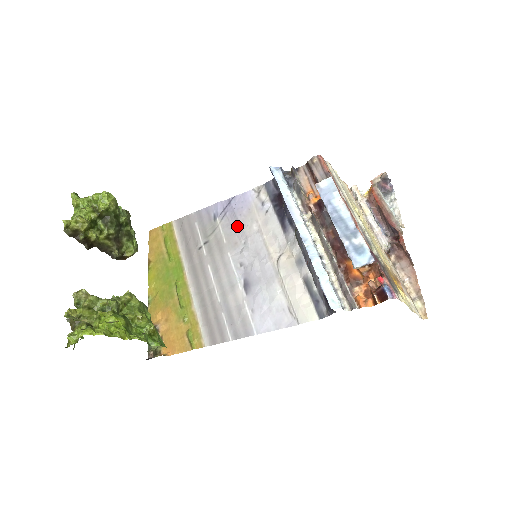
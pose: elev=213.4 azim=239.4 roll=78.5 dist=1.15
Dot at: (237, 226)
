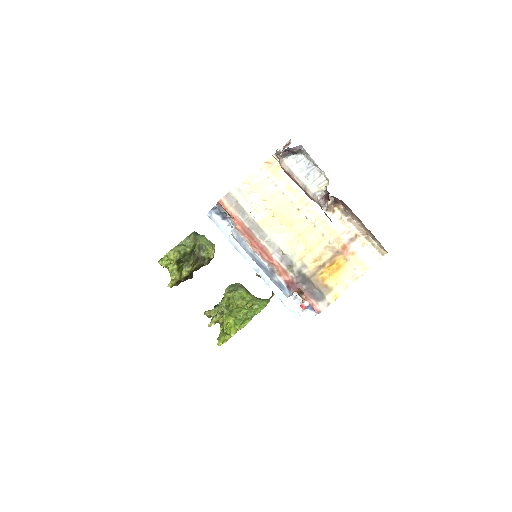
Dot at: occluded
